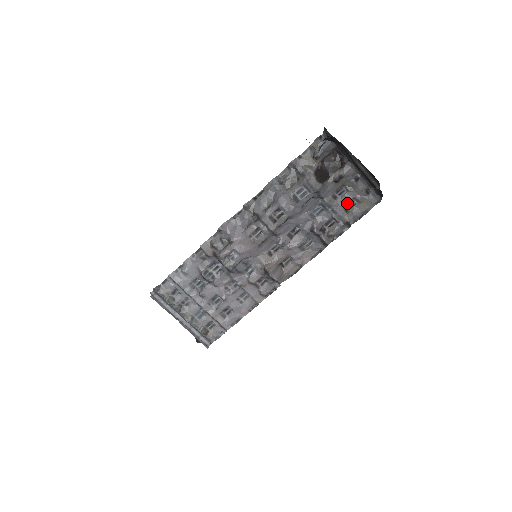
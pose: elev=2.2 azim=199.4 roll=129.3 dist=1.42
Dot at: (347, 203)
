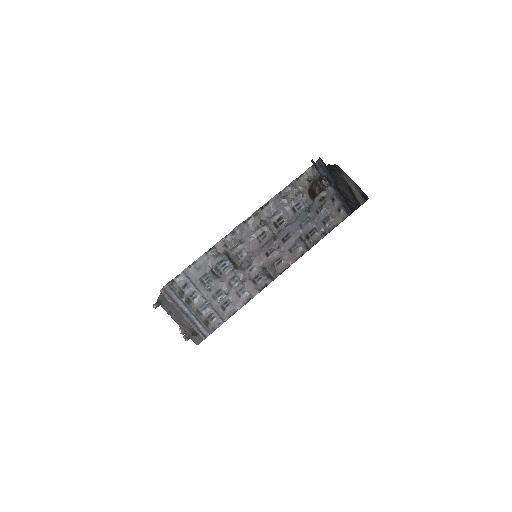
Dot at: (325, 217)
